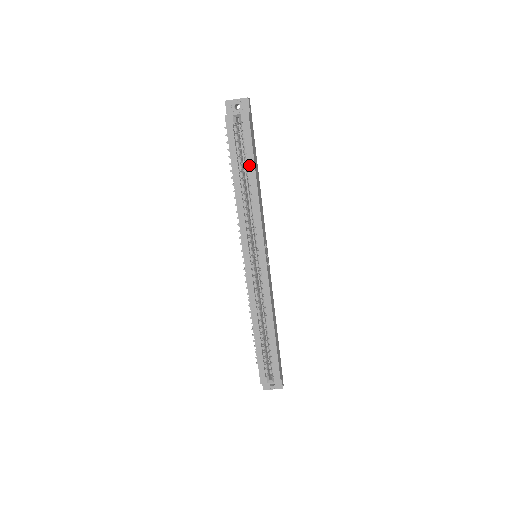
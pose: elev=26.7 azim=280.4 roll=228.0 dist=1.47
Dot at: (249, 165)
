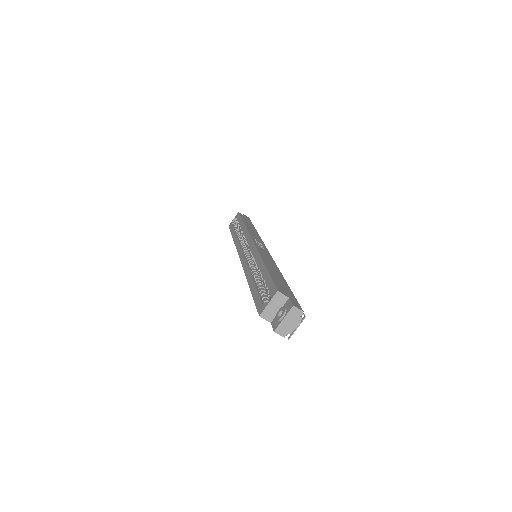
Dot at: (240, 223)
